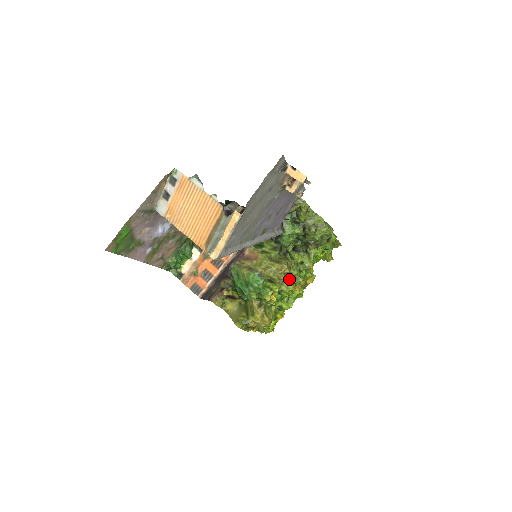
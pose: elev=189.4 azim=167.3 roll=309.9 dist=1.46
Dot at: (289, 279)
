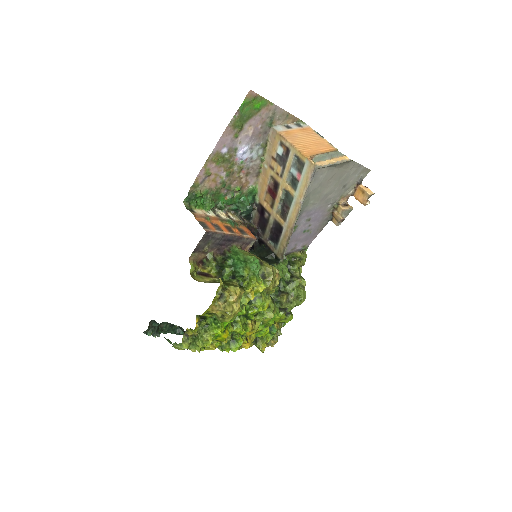
Dot at: (266, 298)
